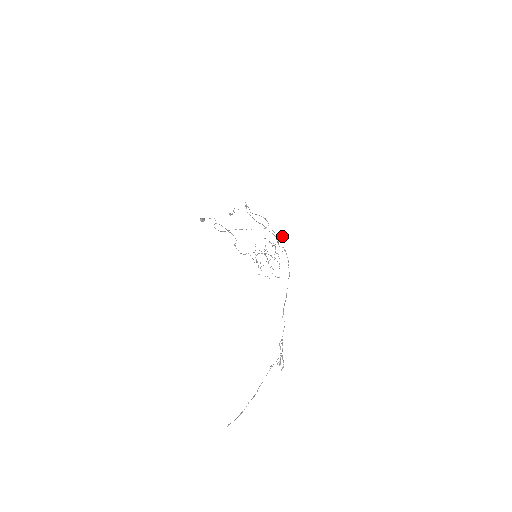
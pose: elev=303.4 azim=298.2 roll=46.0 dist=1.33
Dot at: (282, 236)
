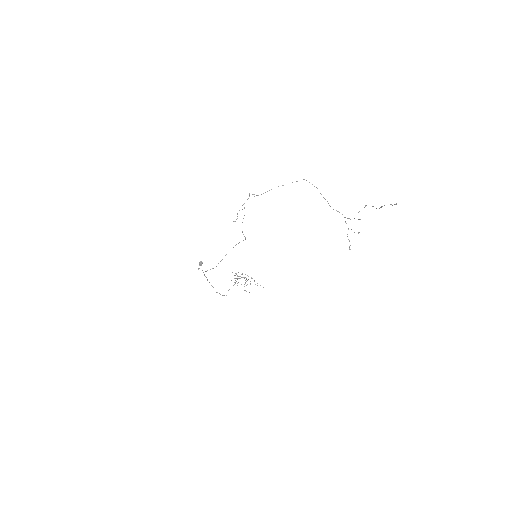
Dot at: (235, 275)
